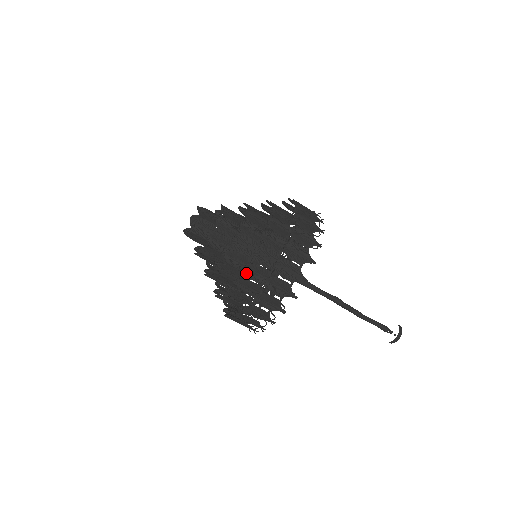
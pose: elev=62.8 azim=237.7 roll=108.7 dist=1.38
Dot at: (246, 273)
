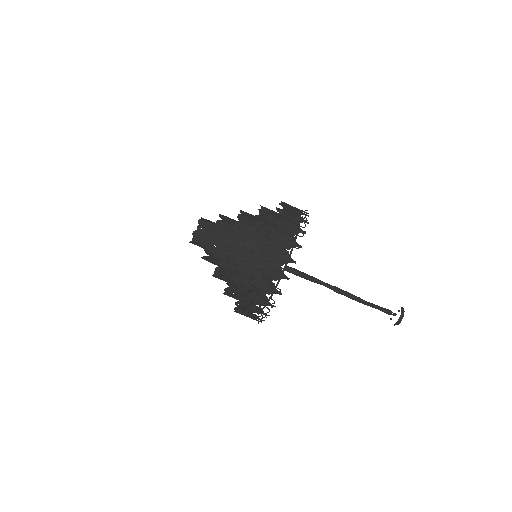
Dot at: (258, 228)
